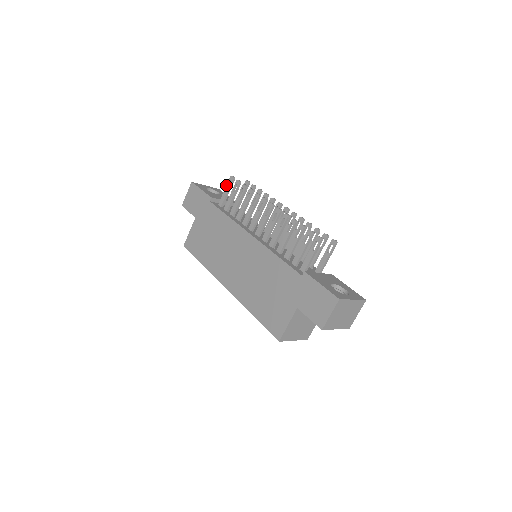
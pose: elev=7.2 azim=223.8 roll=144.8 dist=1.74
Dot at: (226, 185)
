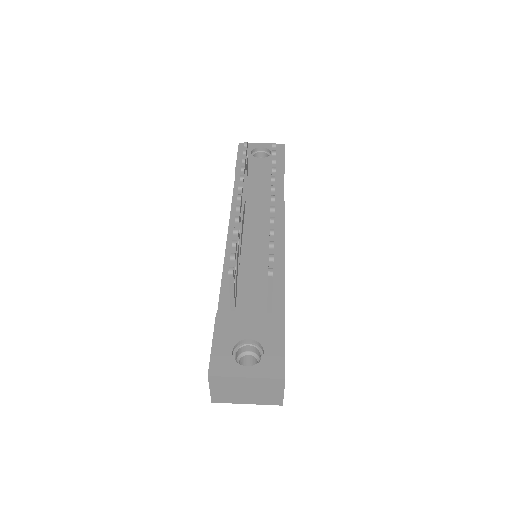
Dot at: occluded
